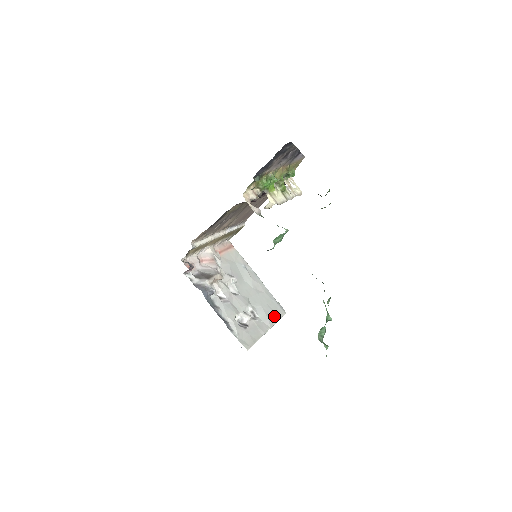
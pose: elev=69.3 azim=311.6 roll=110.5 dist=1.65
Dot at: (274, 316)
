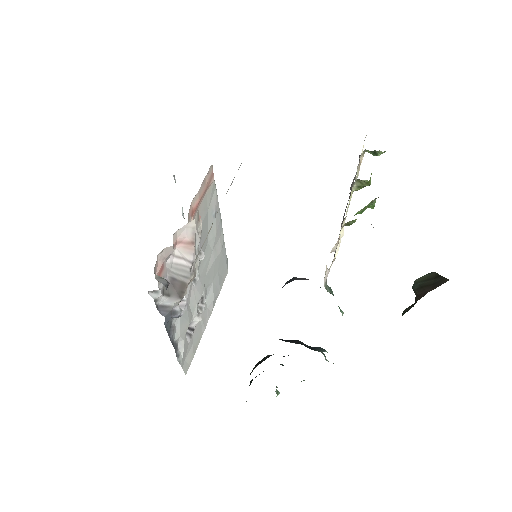
Dot at: (219, 288)
